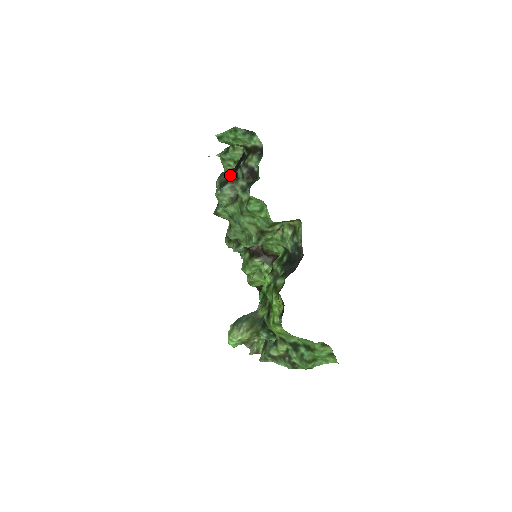
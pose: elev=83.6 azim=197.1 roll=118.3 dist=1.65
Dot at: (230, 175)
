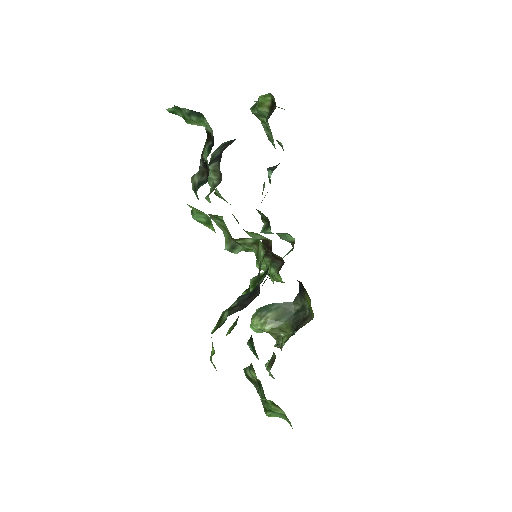
Dot at: (221, 152)
